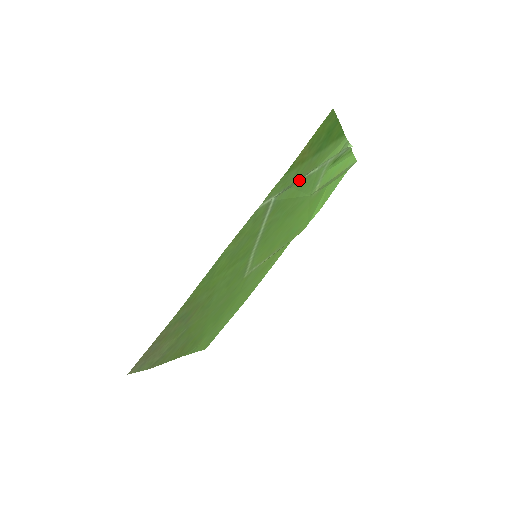
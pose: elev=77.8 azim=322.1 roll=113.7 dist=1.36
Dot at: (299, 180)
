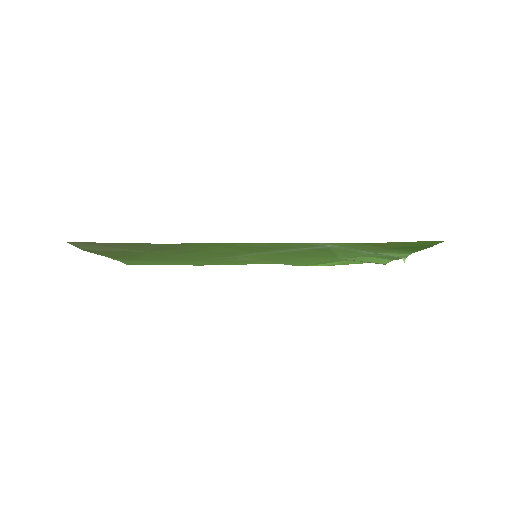
Dot at: occluded
